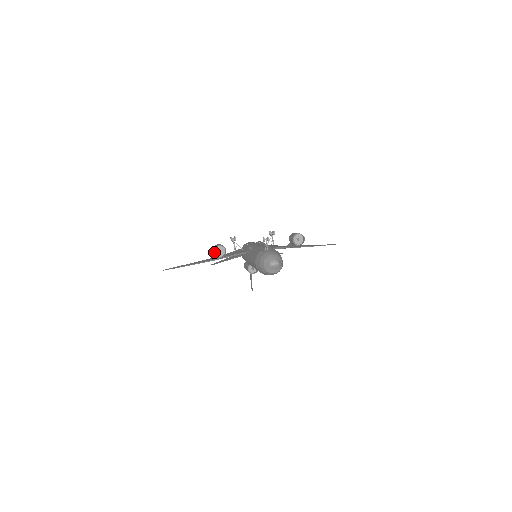
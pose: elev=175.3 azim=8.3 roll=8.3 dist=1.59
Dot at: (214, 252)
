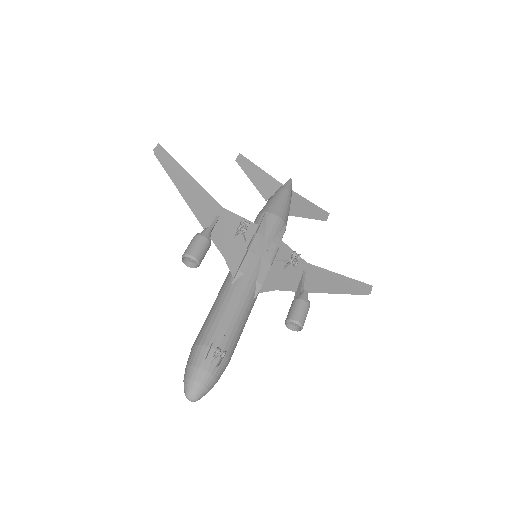
Dot at: (182, 257)
